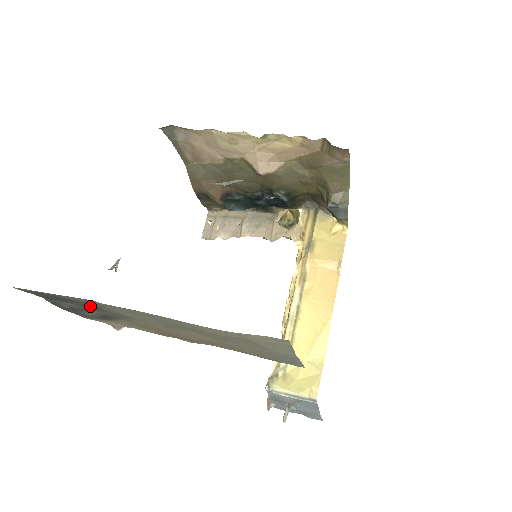
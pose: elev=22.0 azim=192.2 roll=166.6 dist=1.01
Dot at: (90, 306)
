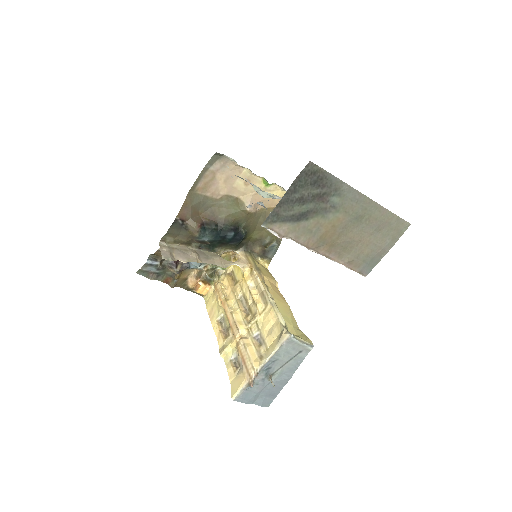
Dot at: (323, 195)
